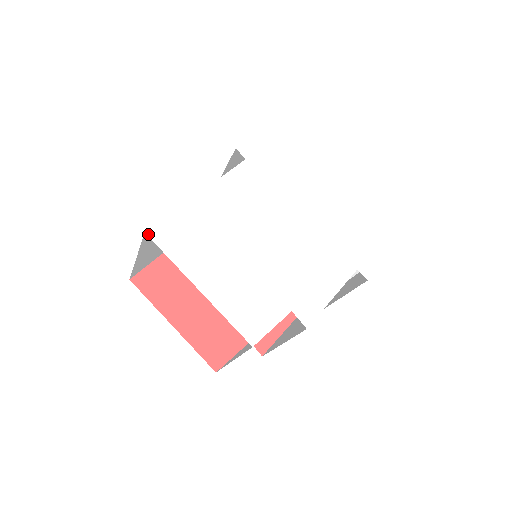
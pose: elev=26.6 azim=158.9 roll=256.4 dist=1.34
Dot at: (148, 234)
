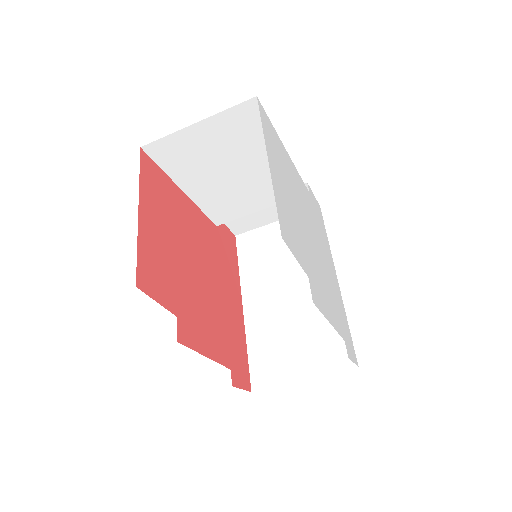
Dot at: (258, 100)
